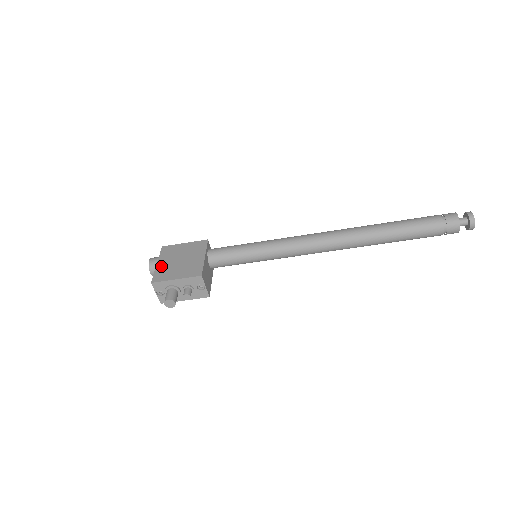
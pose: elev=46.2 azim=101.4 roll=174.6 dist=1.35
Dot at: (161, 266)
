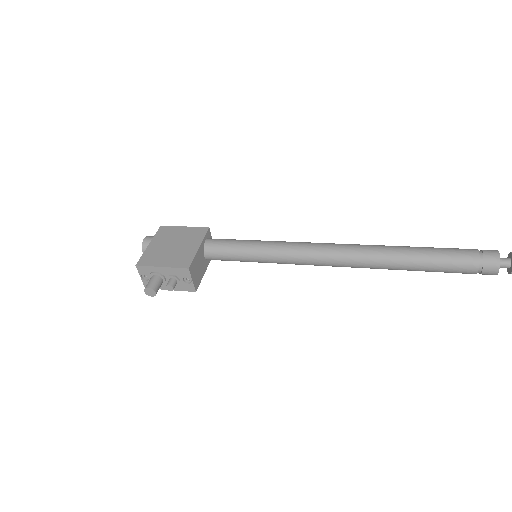
Dot at: (152, 248)
